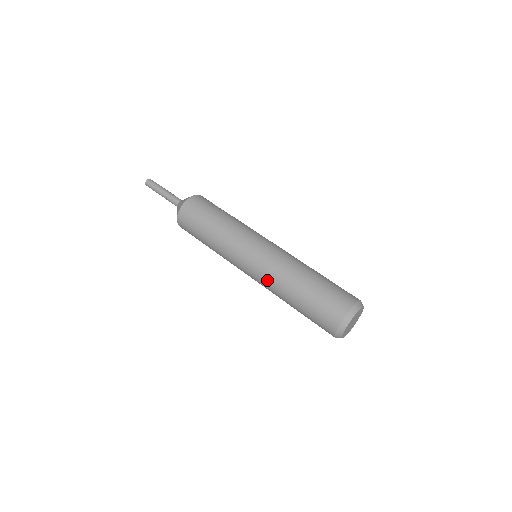
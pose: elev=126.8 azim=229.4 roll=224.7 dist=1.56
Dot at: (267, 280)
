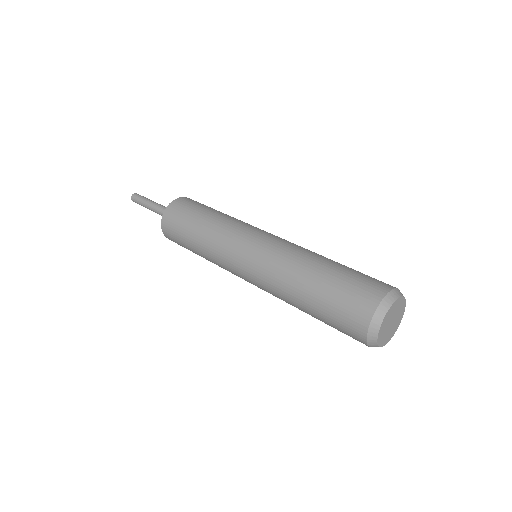
Dot at: (270, 270)
